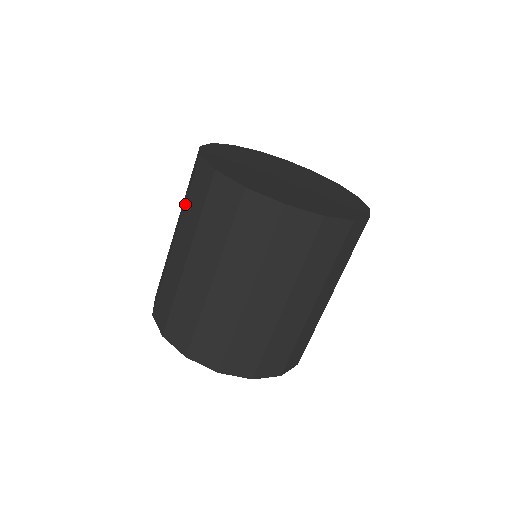
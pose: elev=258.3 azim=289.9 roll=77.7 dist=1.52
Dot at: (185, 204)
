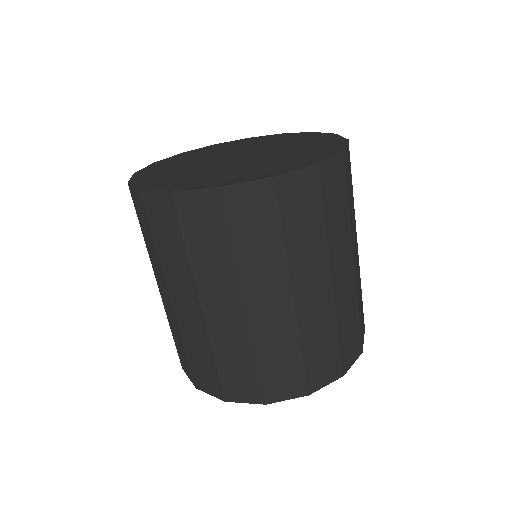
Dot at: occluded
